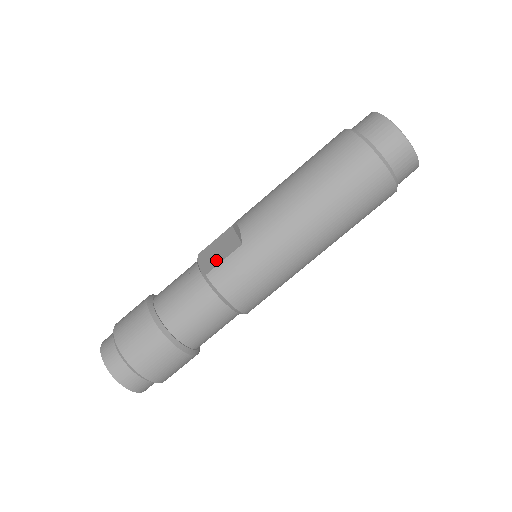
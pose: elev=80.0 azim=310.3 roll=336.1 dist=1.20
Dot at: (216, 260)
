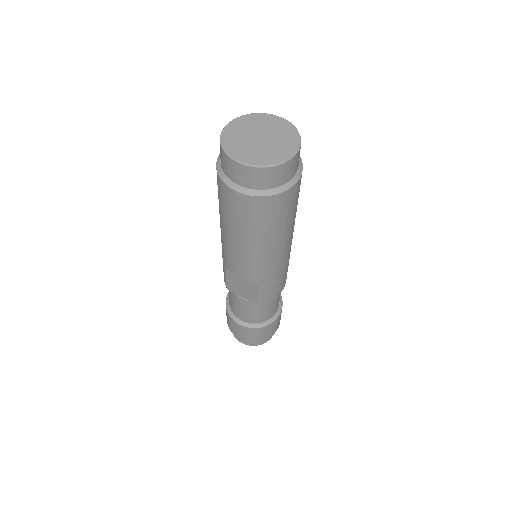
Dot at: (251, 294)
